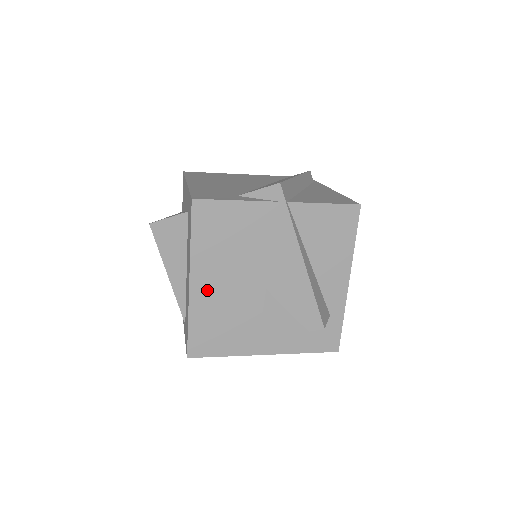
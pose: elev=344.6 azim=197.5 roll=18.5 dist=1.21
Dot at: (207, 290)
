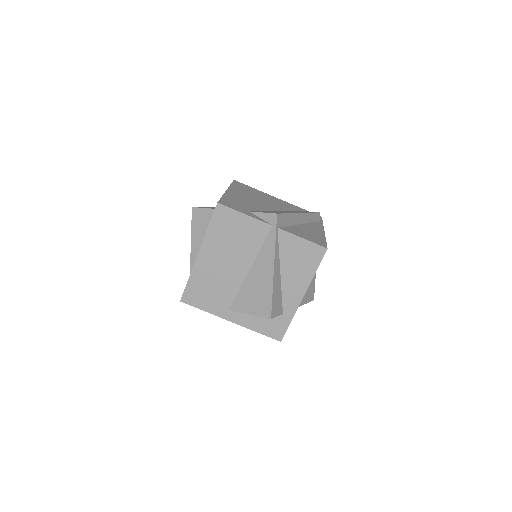
Dot at: (207, 263)
